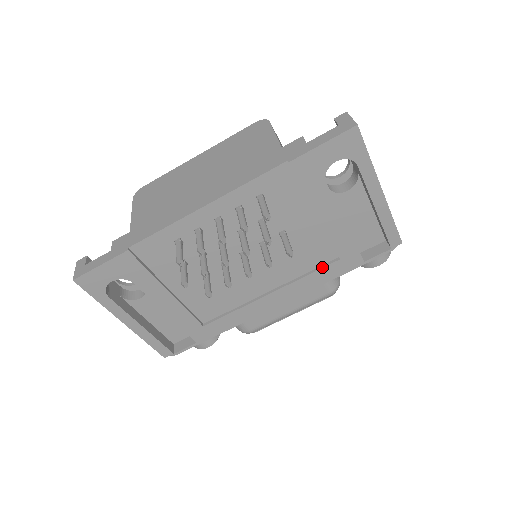
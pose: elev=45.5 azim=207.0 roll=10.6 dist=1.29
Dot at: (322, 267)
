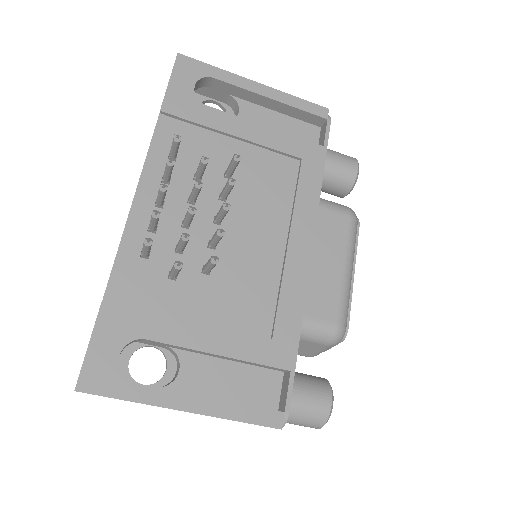
Dot at: (298, 178)
